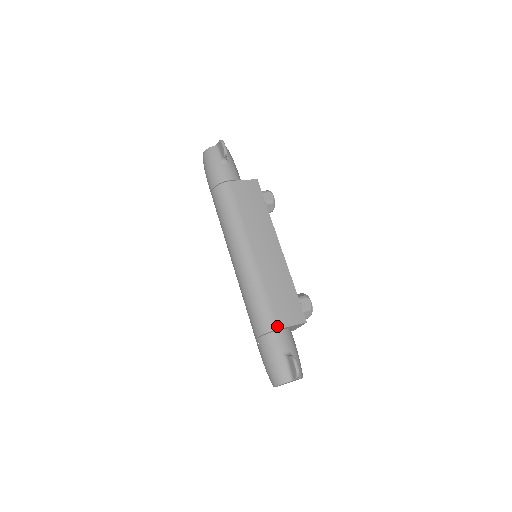
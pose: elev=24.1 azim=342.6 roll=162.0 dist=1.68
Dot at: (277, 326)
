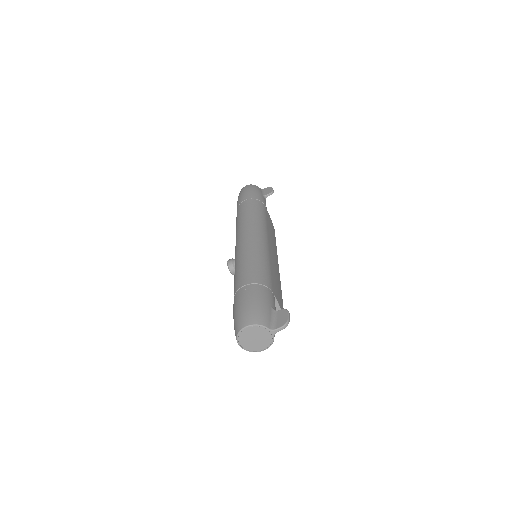
Dot at: (272, 289)
